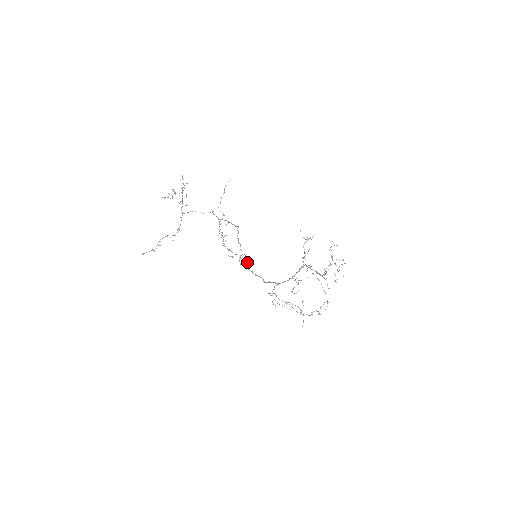
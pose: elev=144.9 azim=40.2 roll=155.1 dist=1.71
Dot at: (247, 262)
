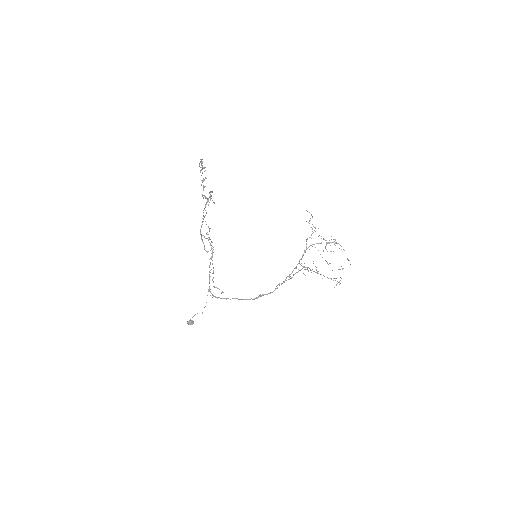
Dot at: occluded
